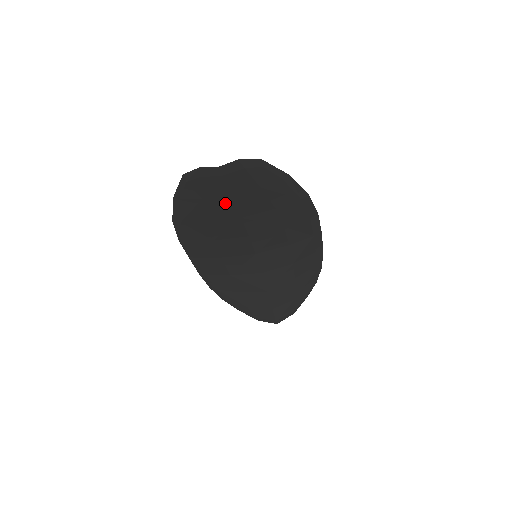
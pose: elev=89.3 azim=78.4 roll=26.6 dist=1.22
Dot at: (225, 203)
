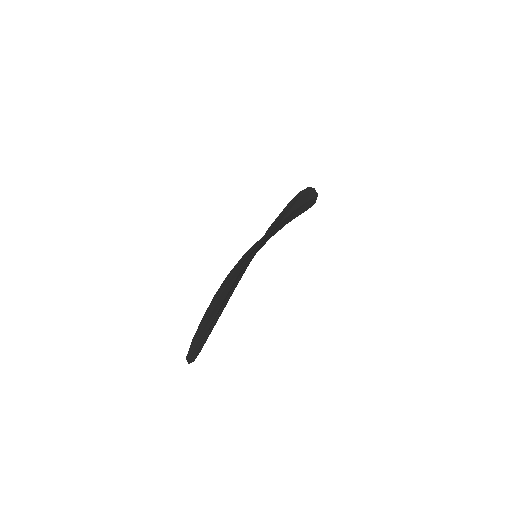
Dot at: occluded
